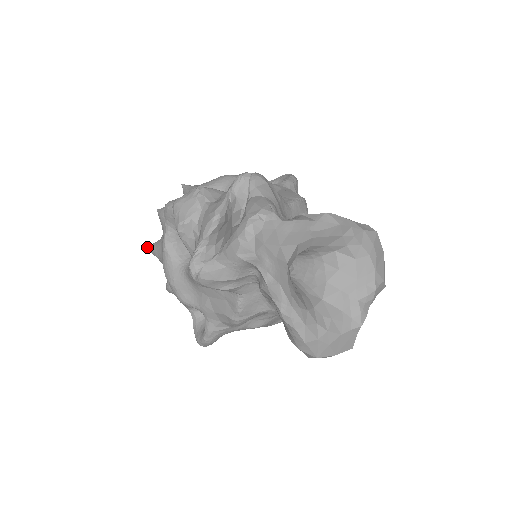
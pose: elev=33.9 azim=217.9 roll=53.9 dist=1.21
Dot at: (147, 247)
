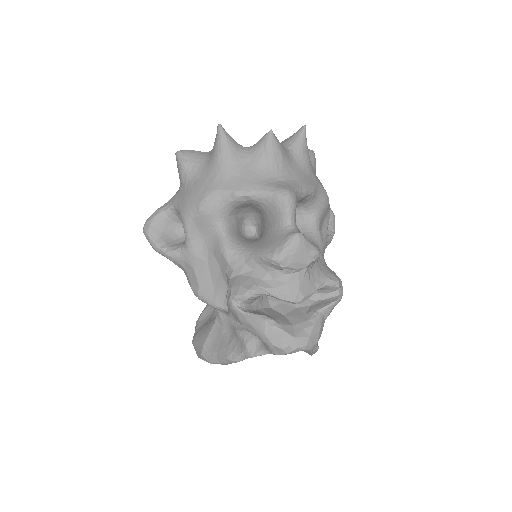
Dot at: (222, 130)
